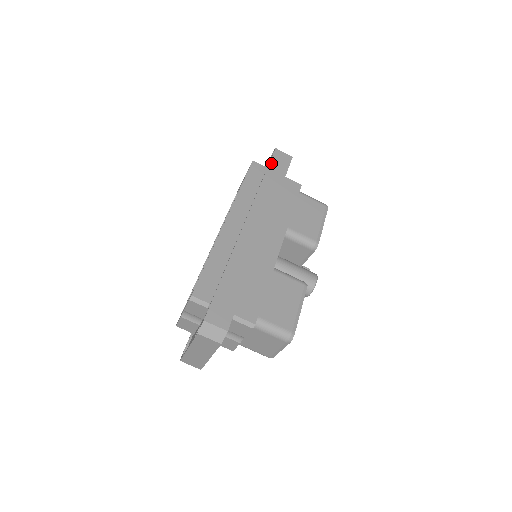
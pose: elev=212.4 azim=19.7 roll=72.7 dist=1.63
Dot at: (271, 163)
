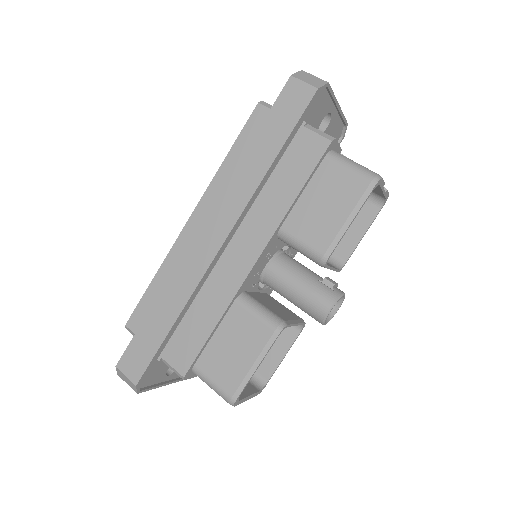
Dot at: (272, 111)
